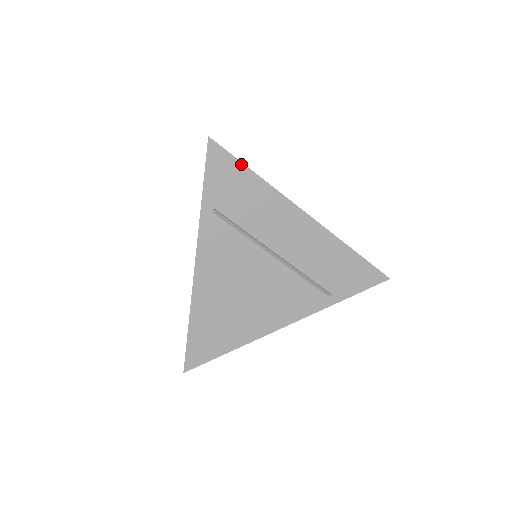
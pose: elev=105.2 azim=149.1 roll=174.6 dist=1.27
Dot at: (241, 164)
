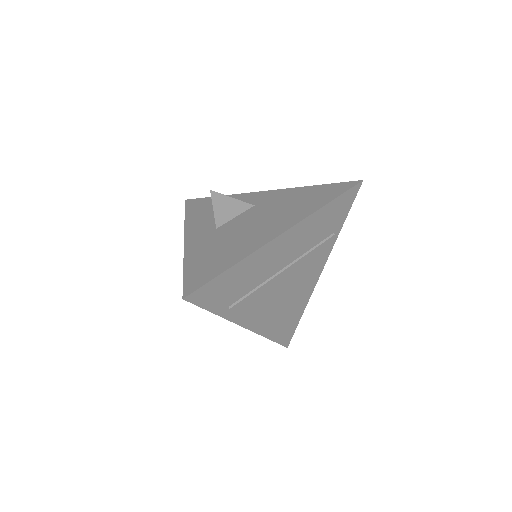
Dot at: (218, 277)
